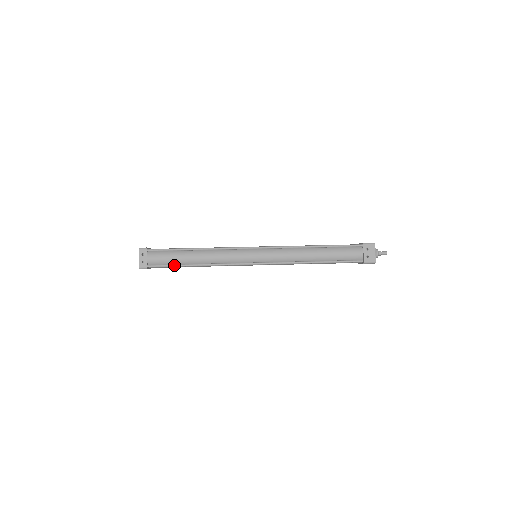
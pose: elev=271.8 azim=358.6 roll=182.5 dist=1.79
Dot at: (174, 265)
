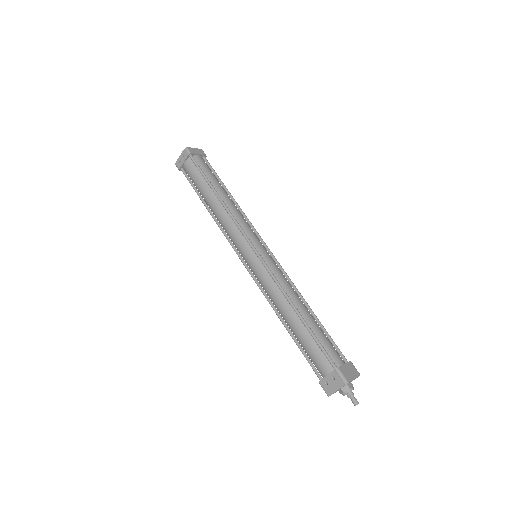
Dot at: (195, 189)
